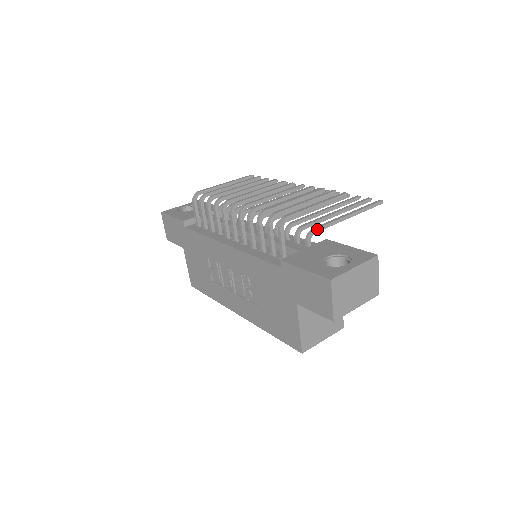
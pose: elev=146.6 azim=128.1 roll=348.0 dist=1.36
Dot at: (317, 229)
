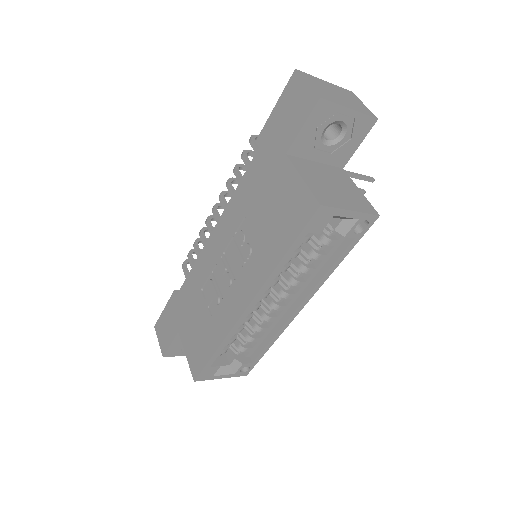
Dot at: occluded
